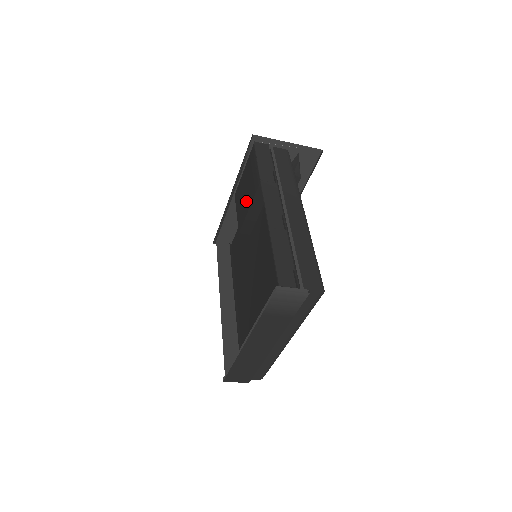
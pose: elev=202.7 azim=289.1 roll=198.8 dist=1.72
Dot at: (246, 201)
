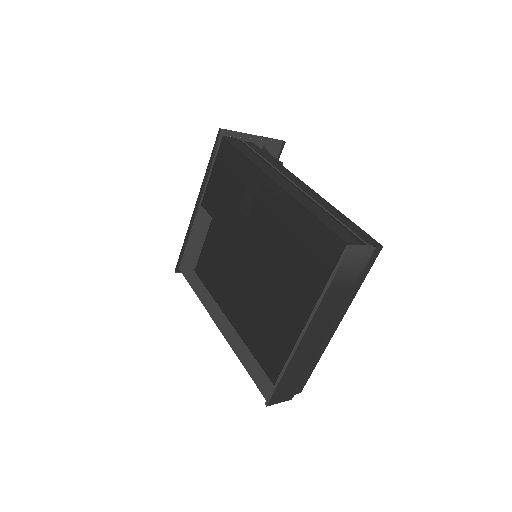
Dot at: (232, 197)
